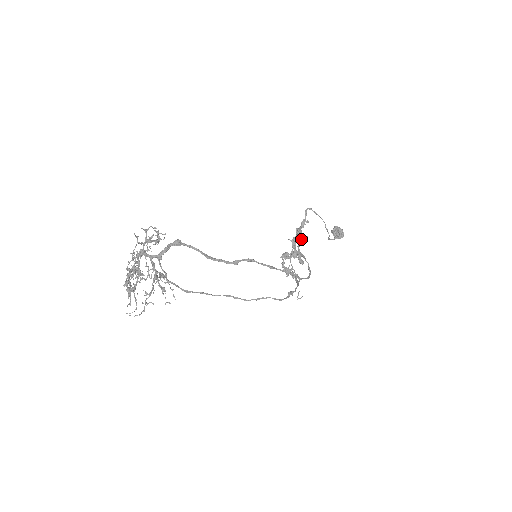
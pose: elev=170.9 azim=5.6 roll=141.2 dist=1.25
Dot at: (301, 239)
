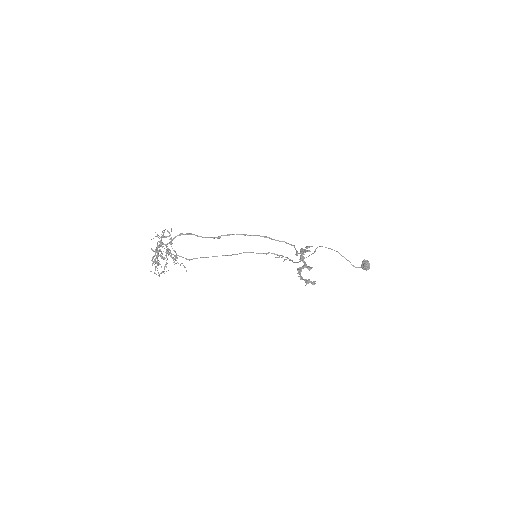
Dot at: (302, 251)
